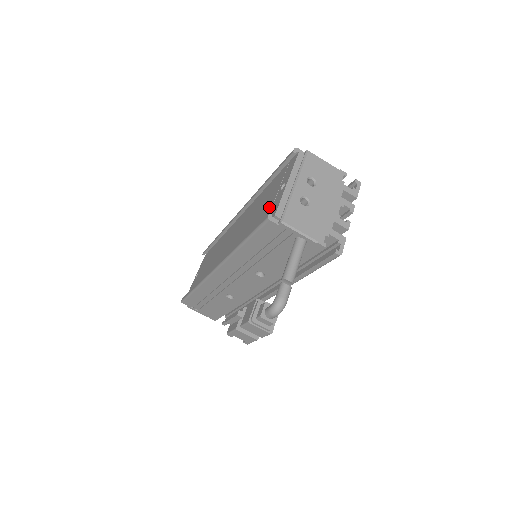
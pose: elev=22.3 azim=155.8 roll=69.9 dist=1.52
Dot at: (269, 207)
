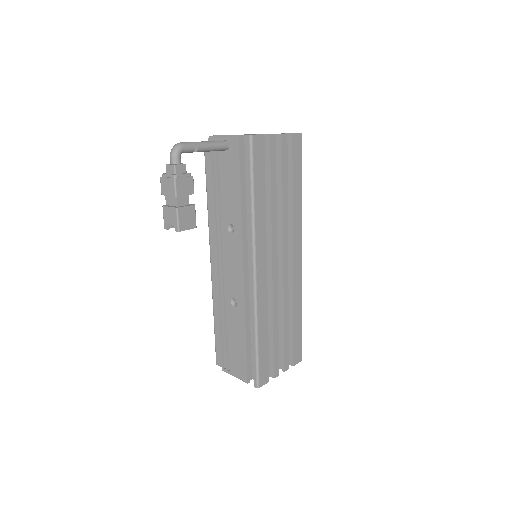
Dot at: occluded
